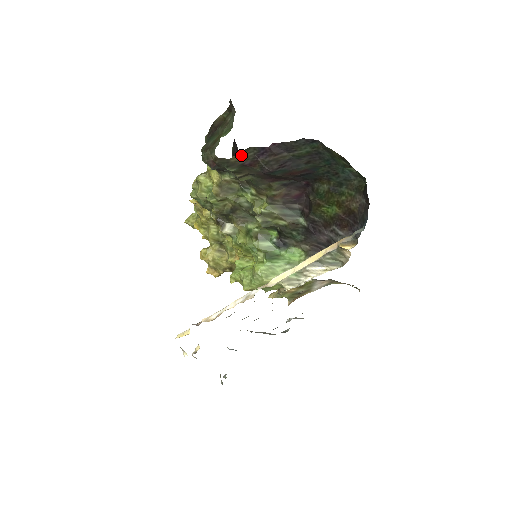
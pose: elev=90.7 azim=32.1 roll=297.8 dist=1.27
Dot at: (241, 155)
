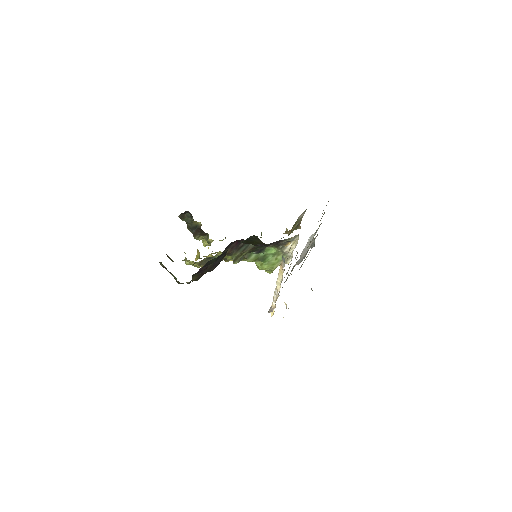
Dot at: (194, 278)
